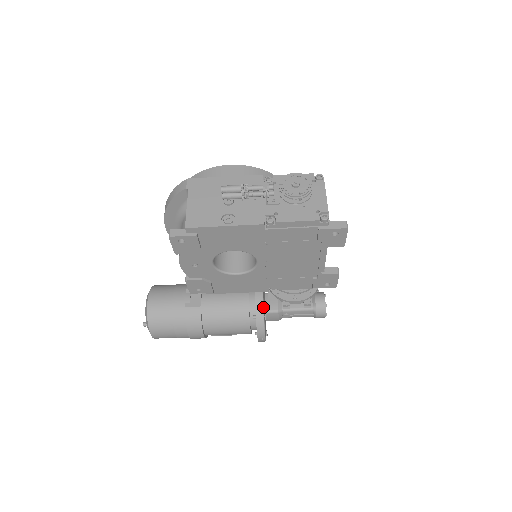
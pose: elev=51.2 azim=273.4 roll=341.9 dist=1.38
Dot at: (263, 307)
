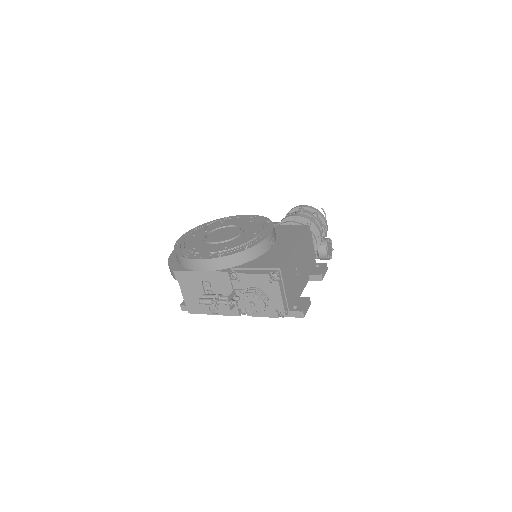
Dot at: occluded
